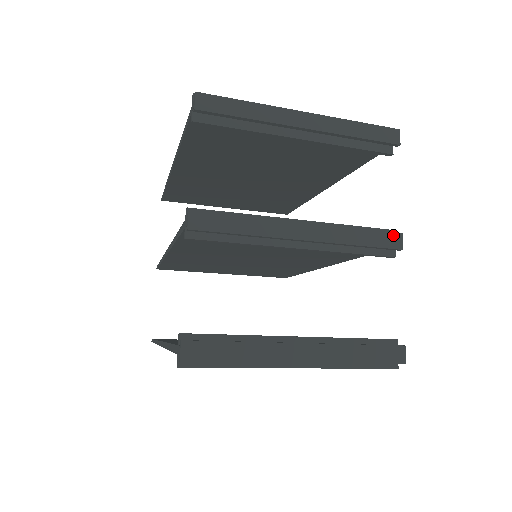
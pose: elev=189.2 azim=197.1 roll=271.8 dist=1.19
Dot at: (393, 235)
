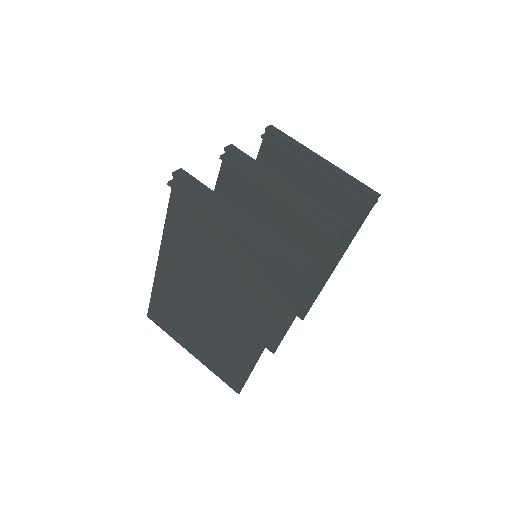
Dot at: (344, 221)
